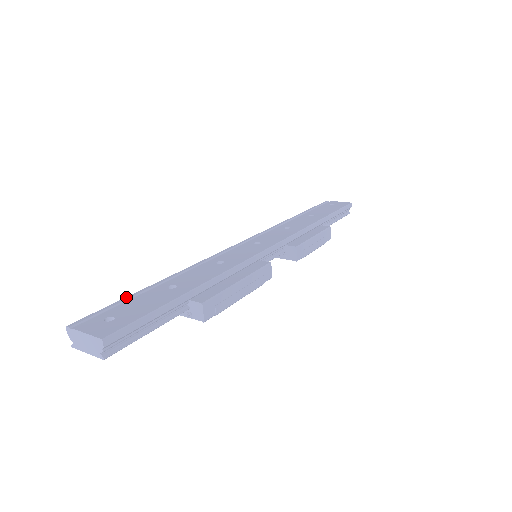
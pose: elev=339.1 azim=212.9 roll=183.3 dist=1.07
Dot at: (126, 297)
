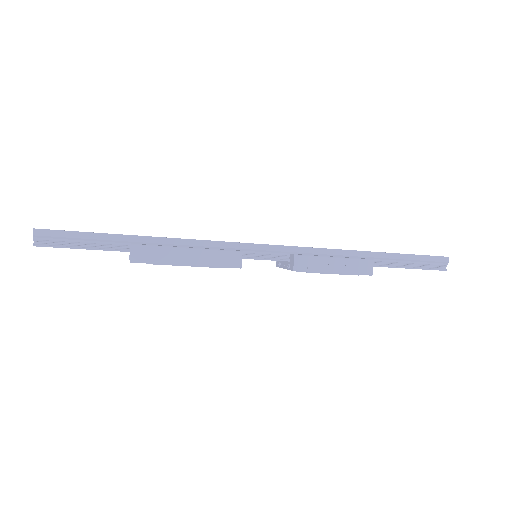
Dot at: occluded
